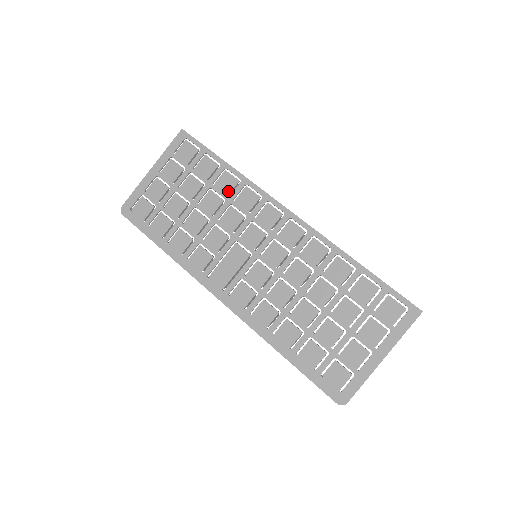
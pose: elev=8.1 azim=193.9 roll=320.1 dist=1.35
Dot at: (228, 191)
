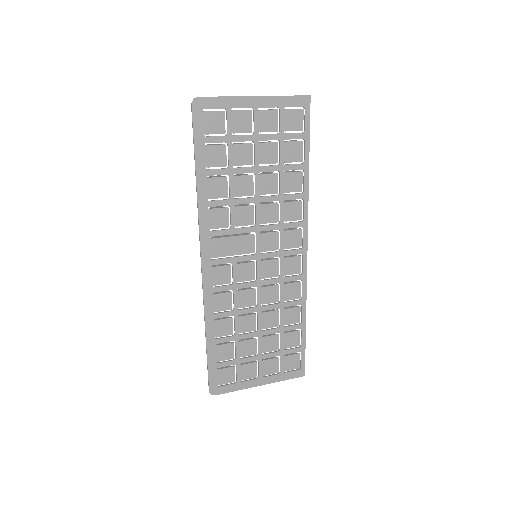
Dot at: (288, 190)
